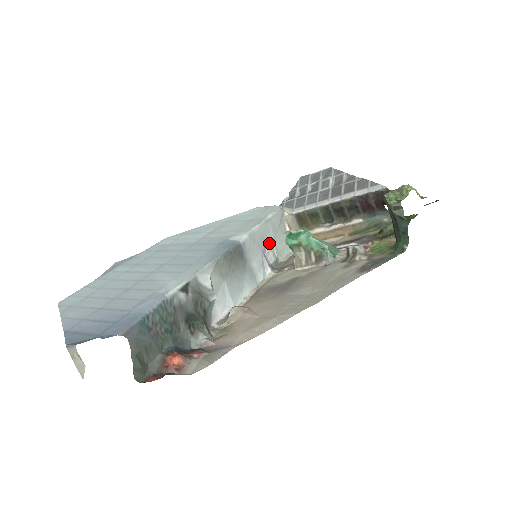
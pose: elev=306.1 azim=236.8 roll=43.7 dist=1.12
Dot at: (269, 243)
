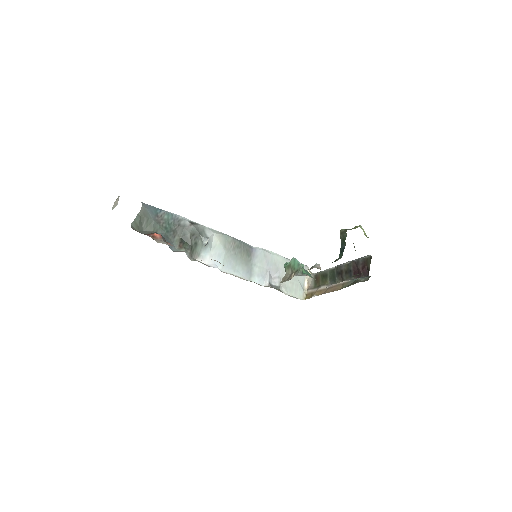
Dot at: (280, 273)
